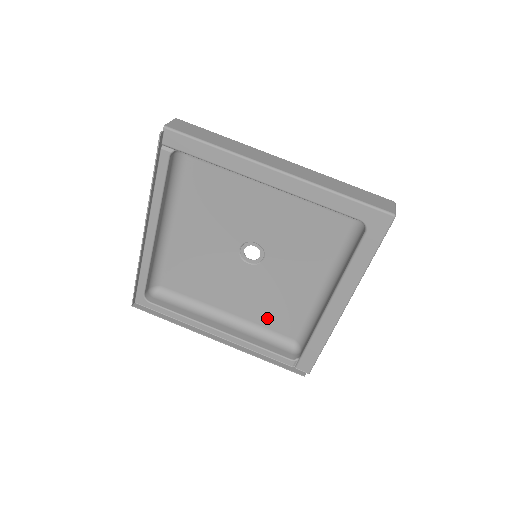
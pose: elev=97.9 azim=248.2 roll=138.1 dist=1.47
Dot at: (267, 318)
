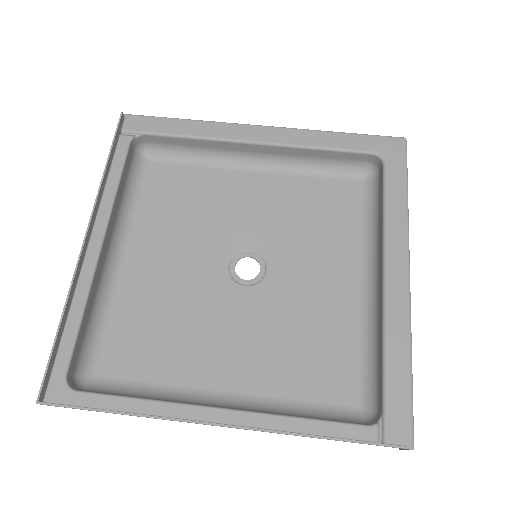
Dot at: (296, 378)
